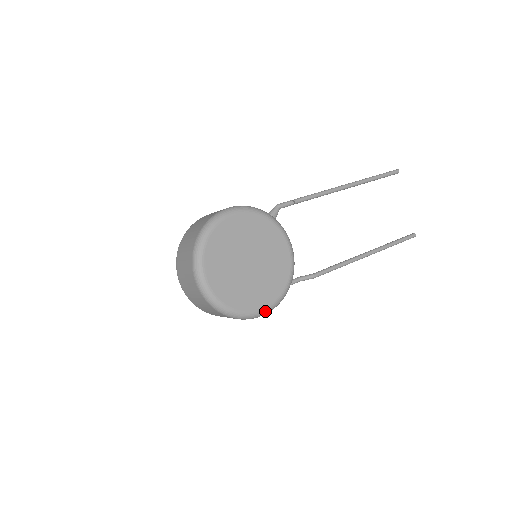
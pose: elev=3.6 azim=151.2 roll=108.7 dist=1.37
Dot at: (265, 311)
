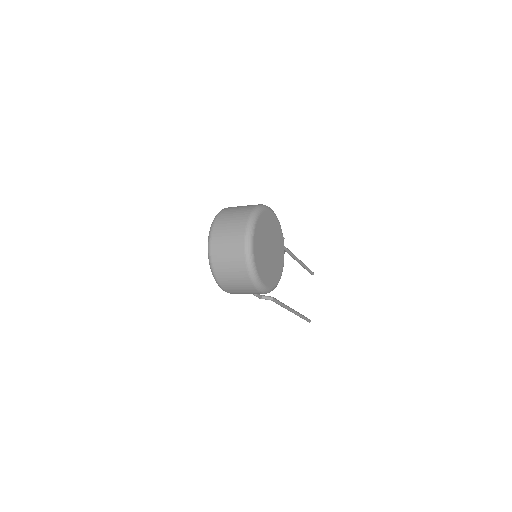
Dot at: (266, 289)
